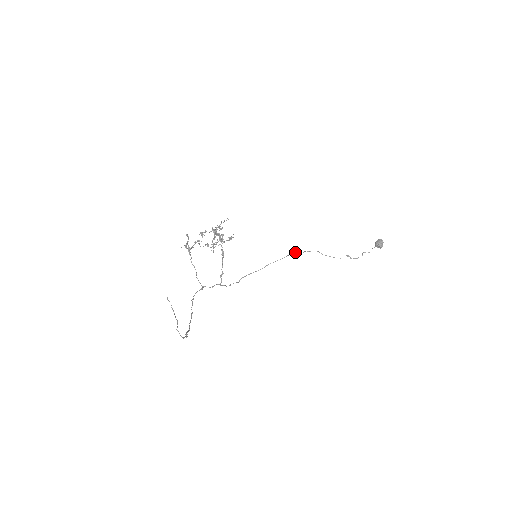
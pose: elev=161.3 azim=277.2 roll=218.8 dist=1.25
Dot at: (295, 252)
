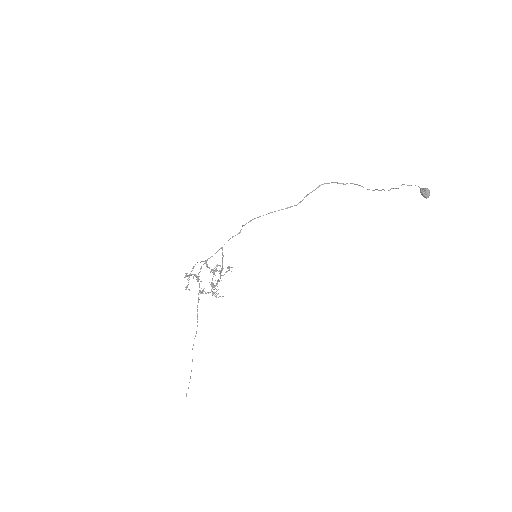
Dot at: occluded
